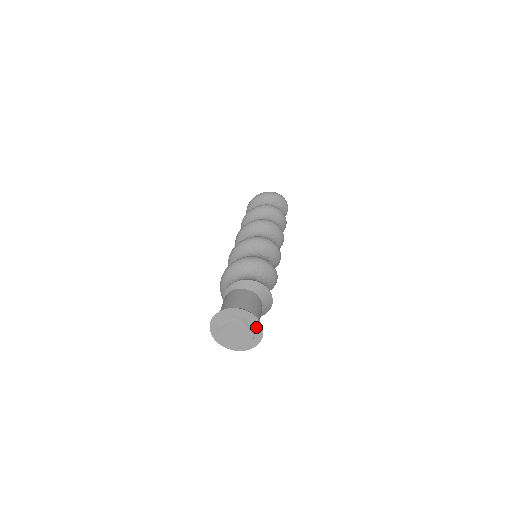
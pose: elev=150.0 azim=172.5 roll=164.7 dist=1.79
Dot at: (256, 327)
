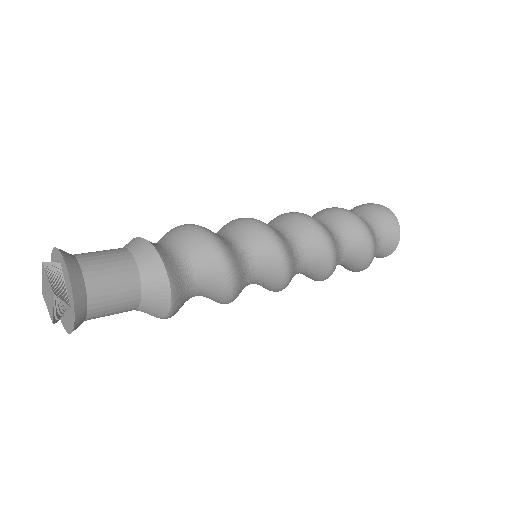
Dot at: (68, 281)
